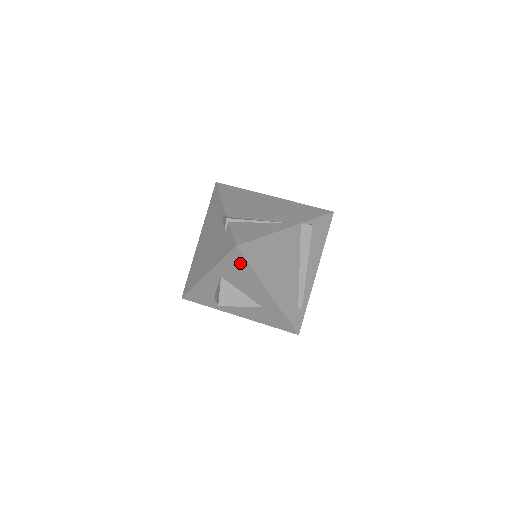
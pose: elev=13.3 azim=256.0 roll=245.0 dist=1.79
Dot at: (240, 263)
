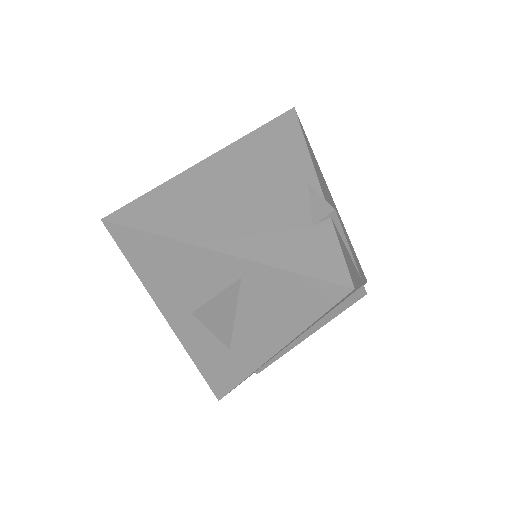
Dot at: (311, 301)
